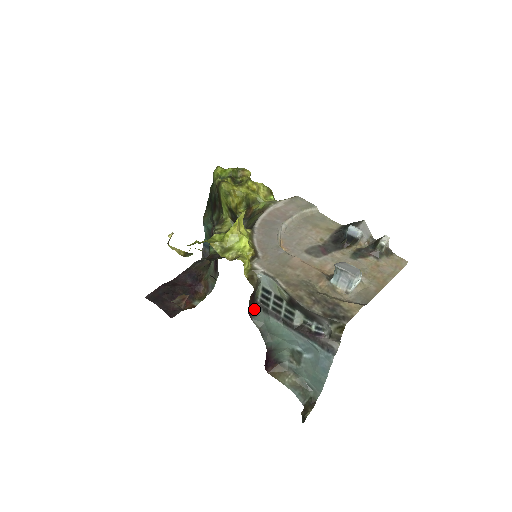
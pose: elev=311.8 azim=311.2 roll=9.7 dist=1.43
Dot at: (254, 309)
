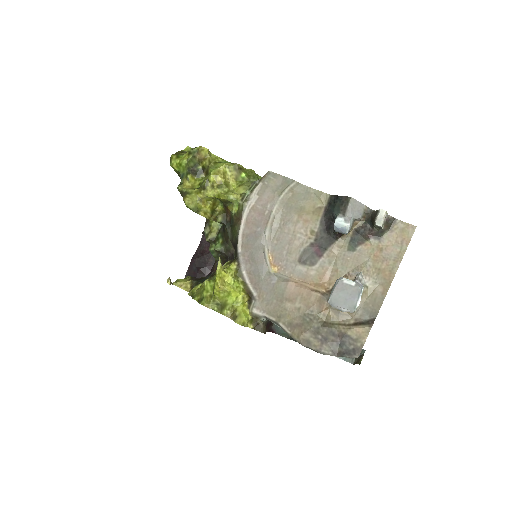
Dot at: occluded
